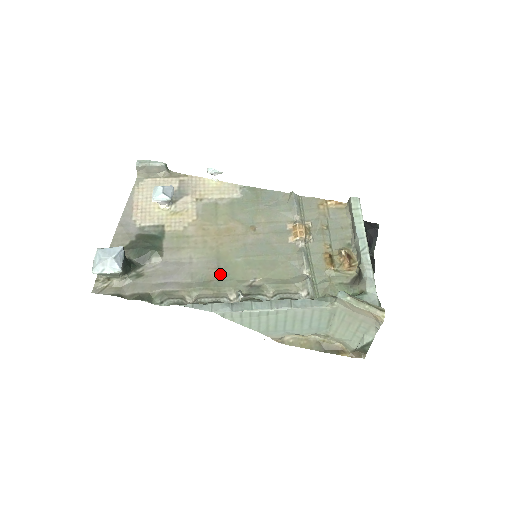
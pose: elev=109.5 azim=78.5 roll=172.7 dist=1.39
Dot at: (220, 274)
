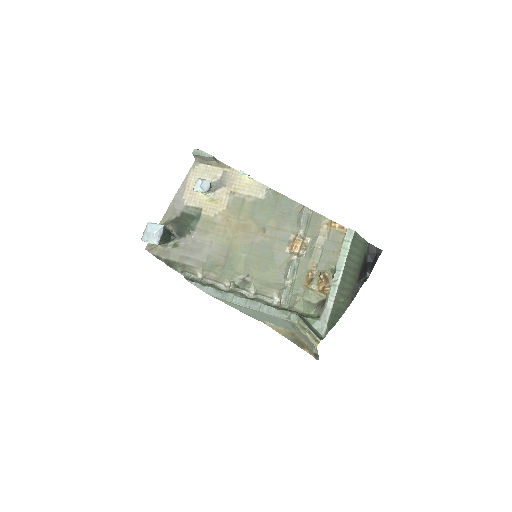
Dot at: (226, 262)
